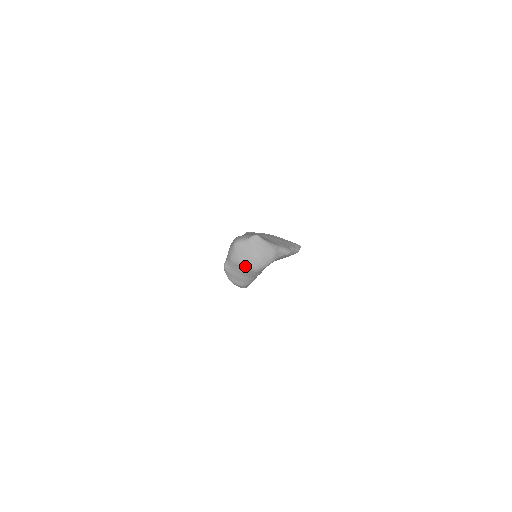
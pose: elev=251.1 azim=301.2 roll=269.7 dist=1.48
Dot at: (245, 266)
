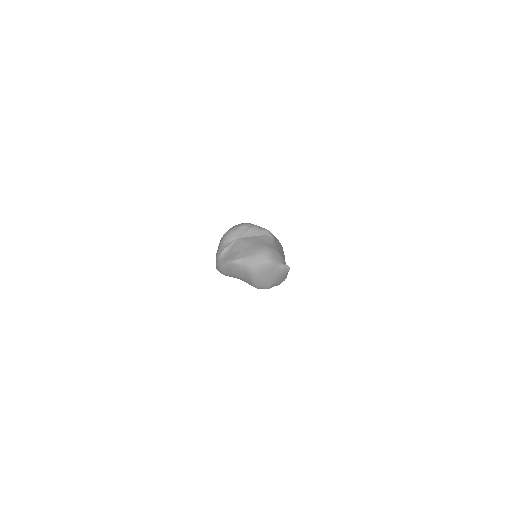
Dot at: (255, 282)
